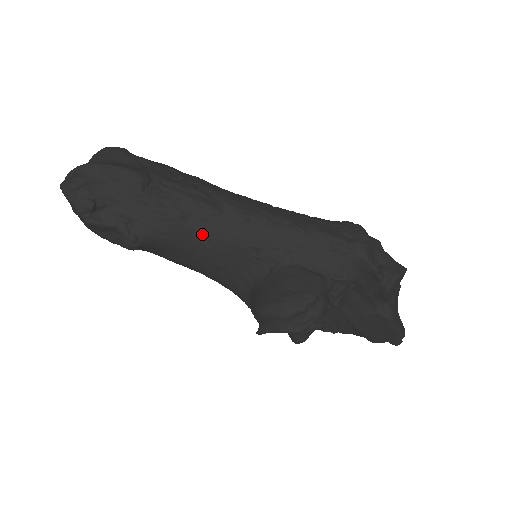
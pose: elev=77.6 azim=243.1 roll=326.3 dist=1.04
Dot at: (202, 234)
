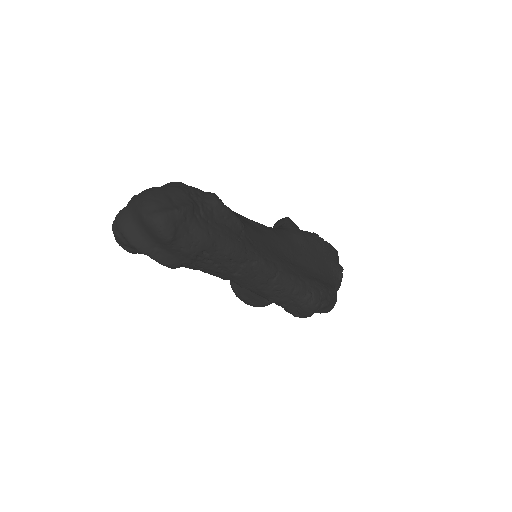
Dot at: occluded
